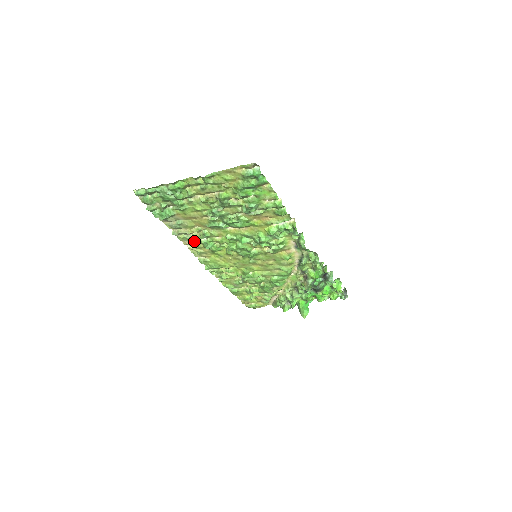
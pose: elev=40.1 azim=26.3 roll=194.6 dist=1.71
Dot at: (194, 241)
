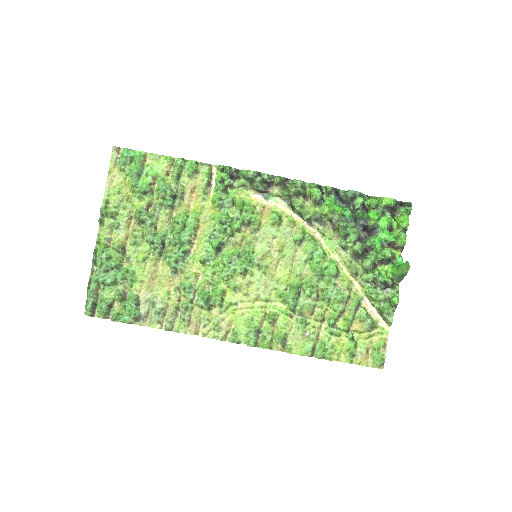
Dot at: (193, 315)
